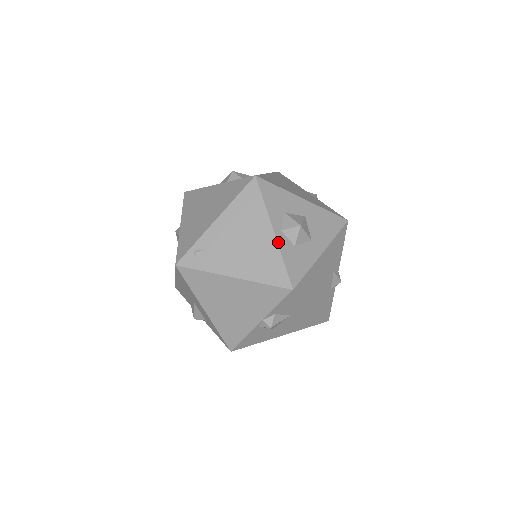
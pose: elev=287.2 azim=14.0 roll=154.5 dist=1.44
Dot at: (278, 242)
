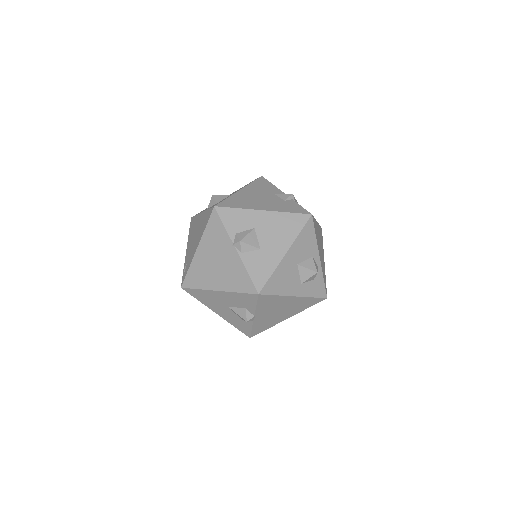
Dot at: (204, 211)
